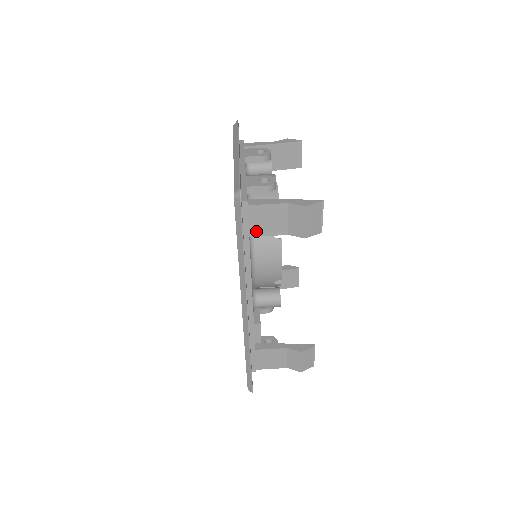
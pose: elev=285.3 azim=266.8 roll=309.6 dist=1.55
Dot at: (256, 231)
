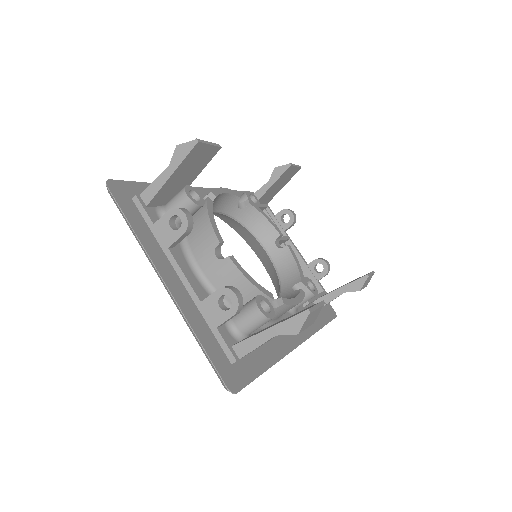
Dot at: occluded
